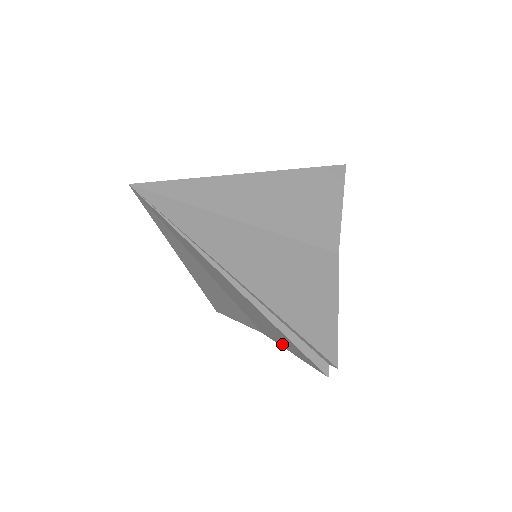
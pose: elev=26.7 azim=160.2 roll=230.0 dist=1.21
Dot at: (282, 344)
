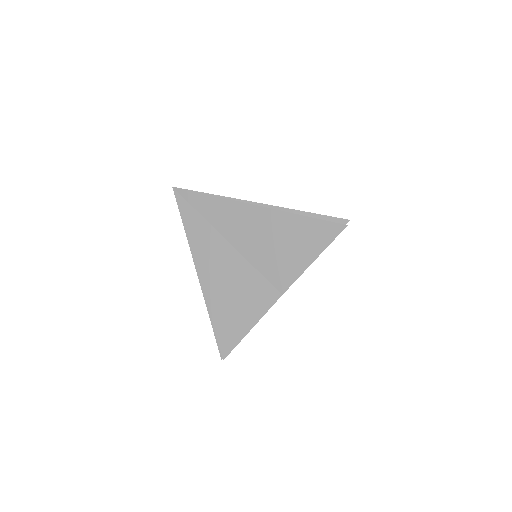
Dot at: occluded
